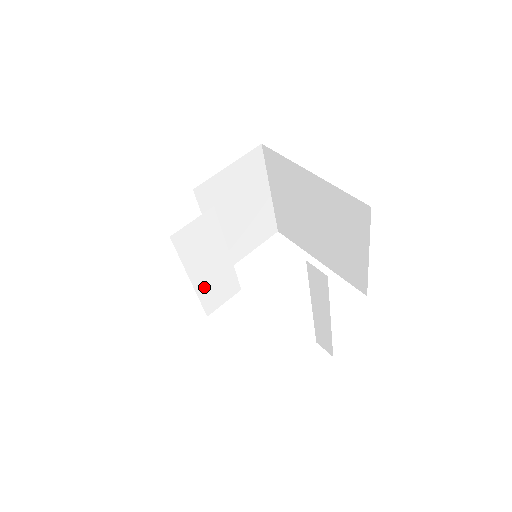
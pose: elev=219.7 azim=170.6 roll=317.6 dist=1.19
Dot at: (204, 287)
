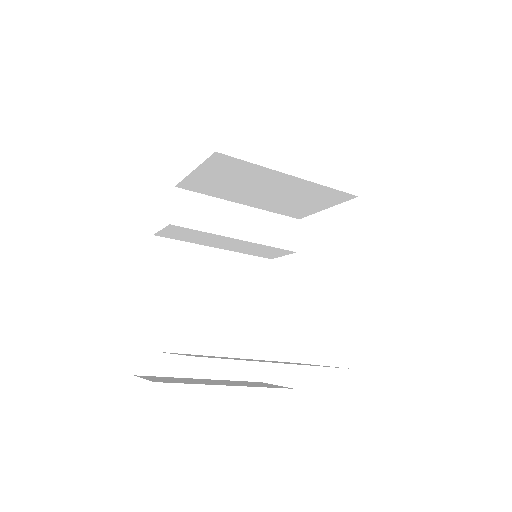
Dot at: (239, 250)
